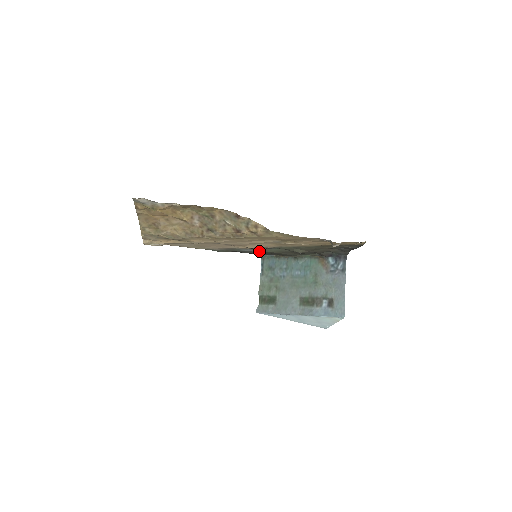
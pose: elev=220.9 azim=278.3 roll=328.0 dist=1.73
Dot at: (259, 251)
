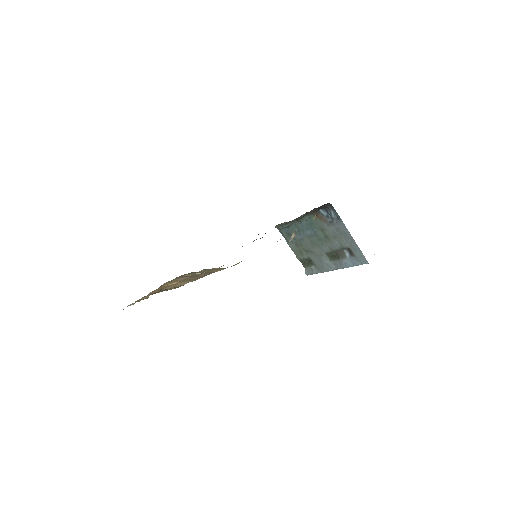
Dot at: occluded
